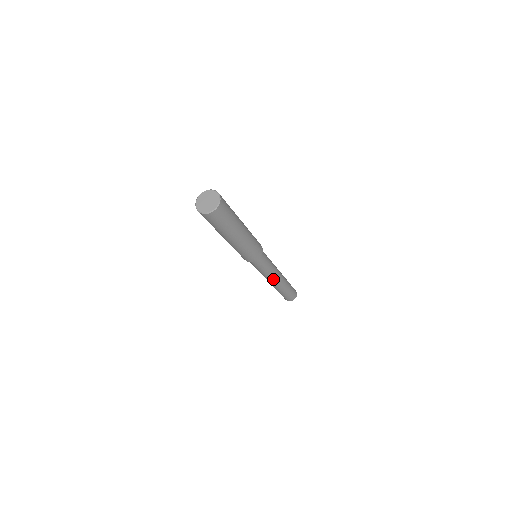
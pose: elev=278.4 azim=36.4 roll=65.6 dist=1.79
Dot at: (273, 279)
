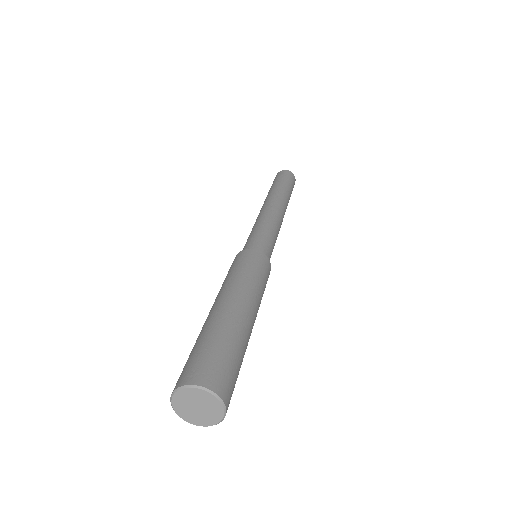
Dot at: occluded
